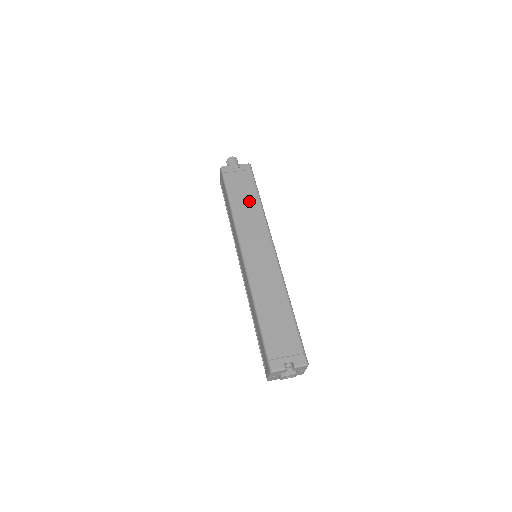
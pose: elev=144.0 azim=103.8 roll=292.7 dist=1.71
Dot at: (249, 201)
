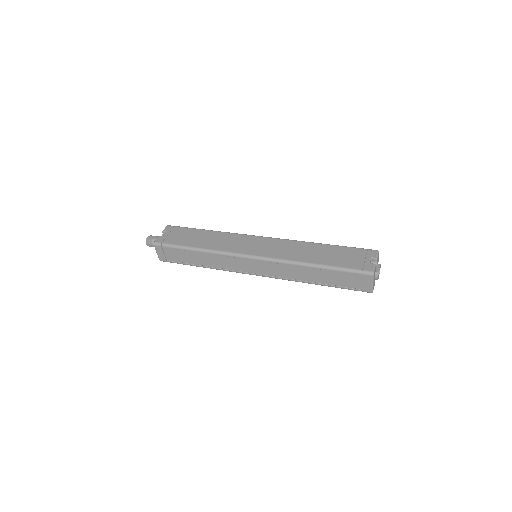
Dot at: (204, 236)
